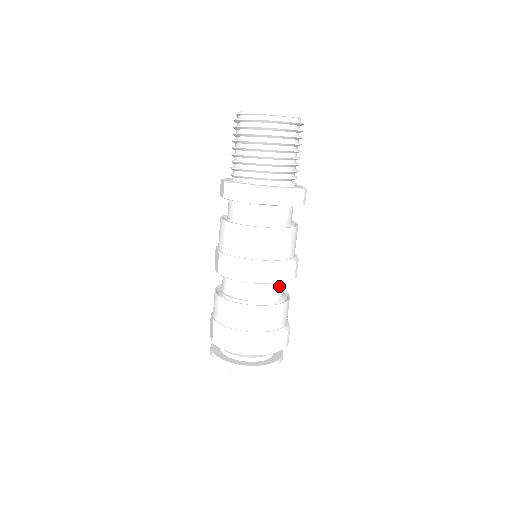
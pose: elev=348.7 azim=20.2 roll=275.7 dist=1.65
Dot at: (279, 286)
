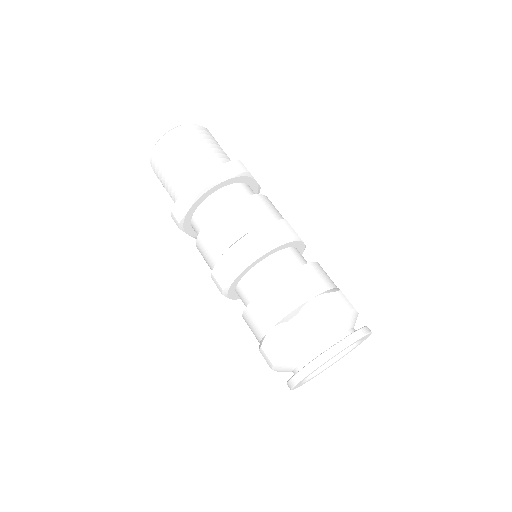
Dot at: occluded
